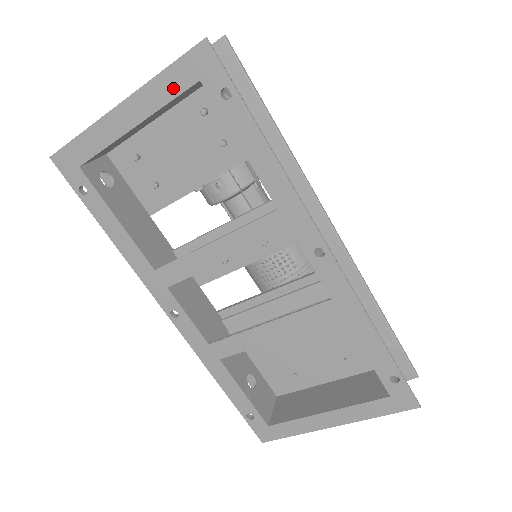
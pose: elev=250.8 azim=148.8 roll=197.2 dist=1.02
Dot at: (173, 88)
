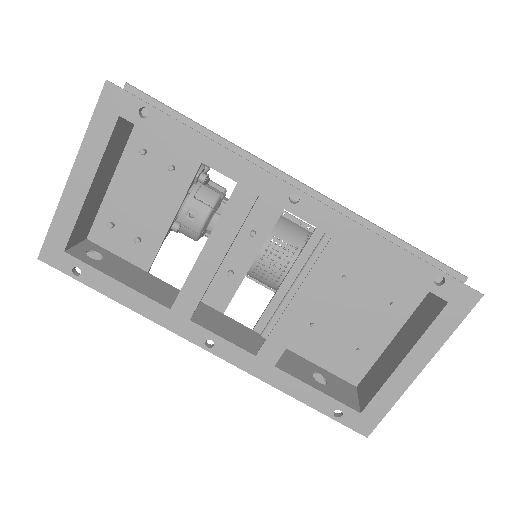
Dot at: (103, 135)
